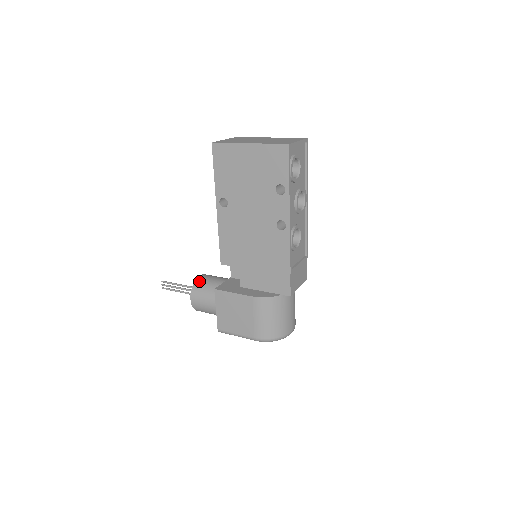
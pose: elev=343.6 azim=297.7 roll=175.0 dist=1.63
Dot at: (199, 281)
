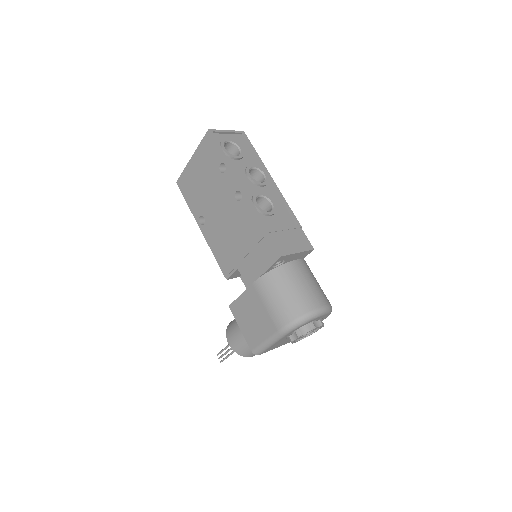
Dot at: (231, 321)
